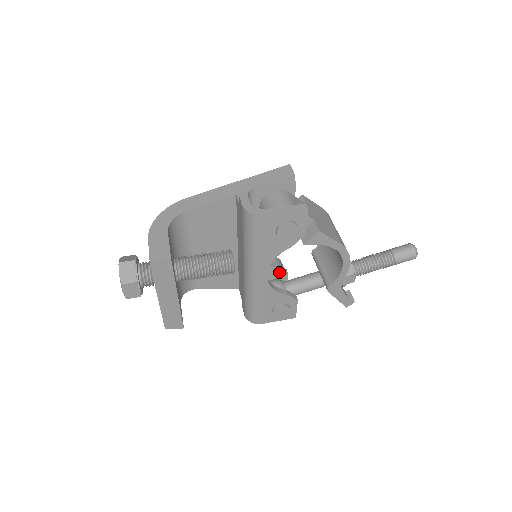
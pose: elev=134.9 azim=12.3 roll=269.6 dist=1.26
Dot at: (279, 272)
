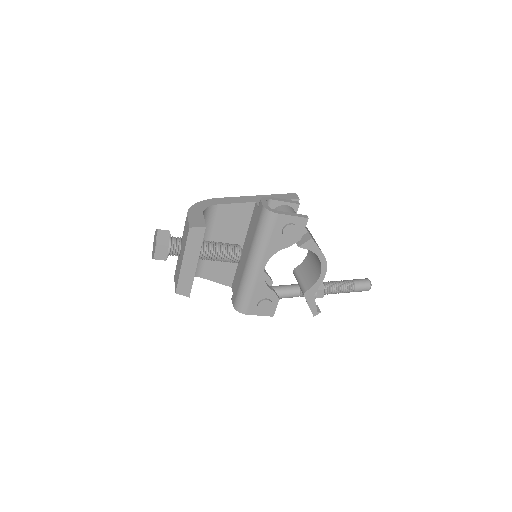
Dot at: (267, 278)
